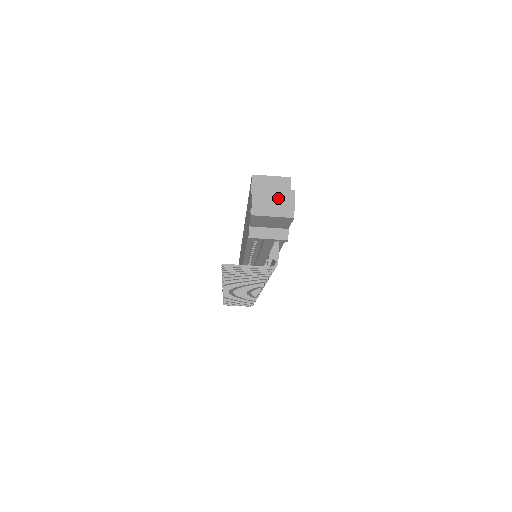
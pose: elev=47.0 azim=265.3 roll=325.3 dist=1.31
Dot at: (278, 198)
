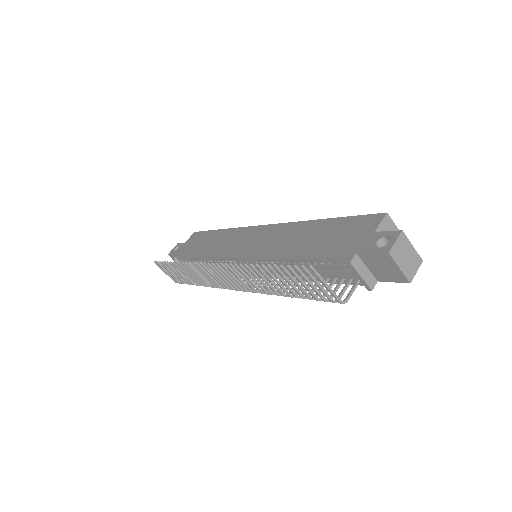
Dot at: (411, 256)
